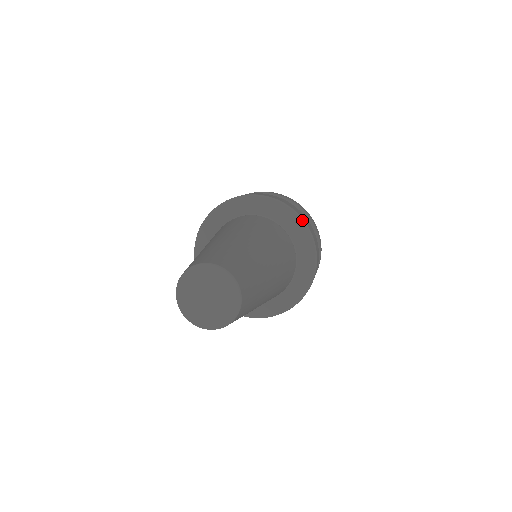
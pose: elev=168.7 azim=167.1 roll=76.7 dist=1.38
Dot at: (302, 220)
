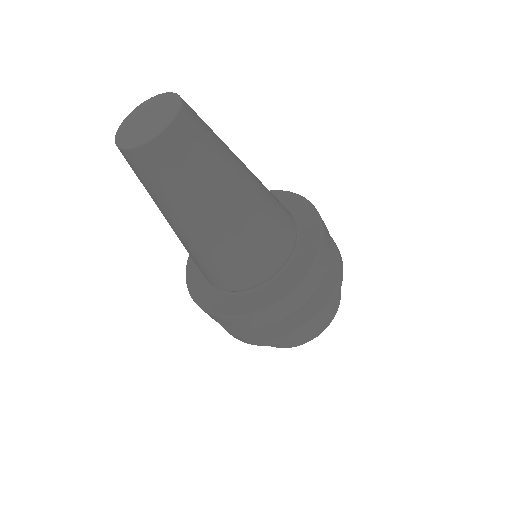
Dot at: (314, 207)
